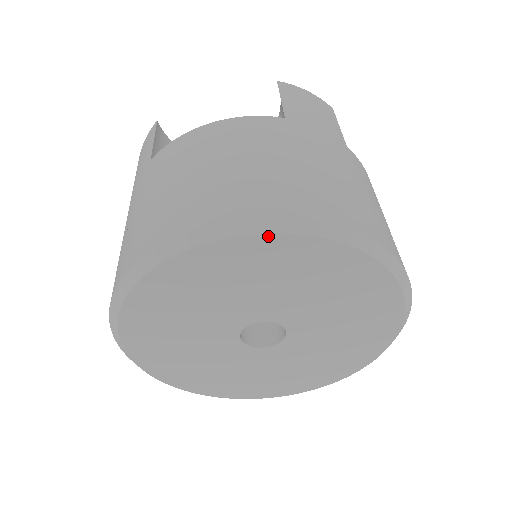
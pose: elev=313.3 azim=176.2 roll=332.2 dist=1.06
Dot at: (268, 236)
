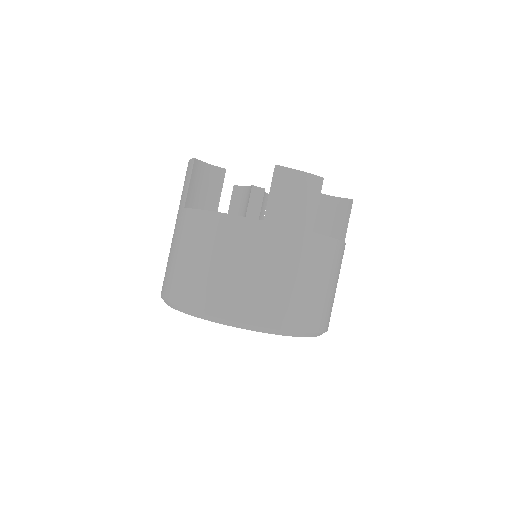
Dot at: (223, 324)
